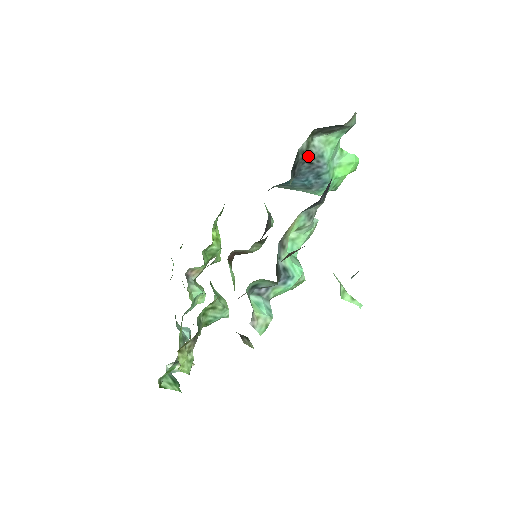
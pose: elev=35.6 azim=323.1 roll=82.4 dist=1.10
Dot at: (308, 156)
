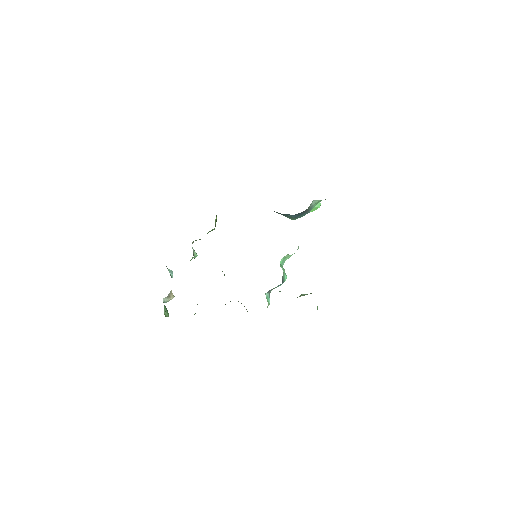
Dot at: (306, 209)
